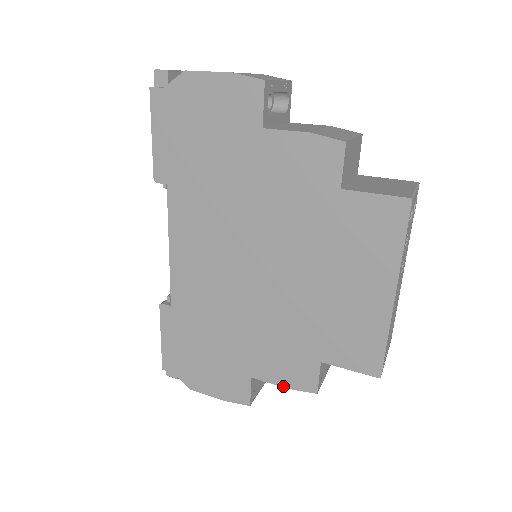
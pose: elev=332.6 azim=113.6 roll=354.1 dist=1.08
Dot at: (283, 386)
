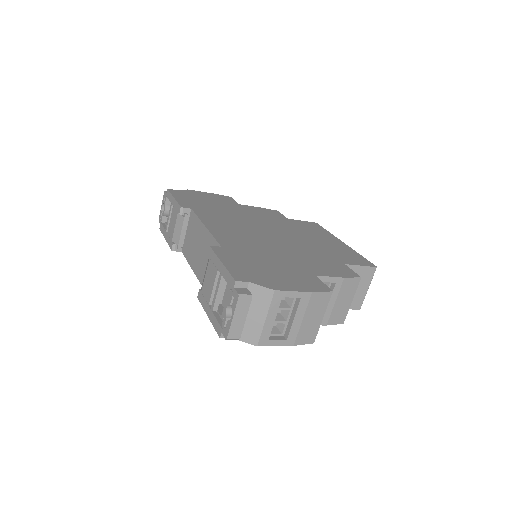
Dot at: (340, 277)
